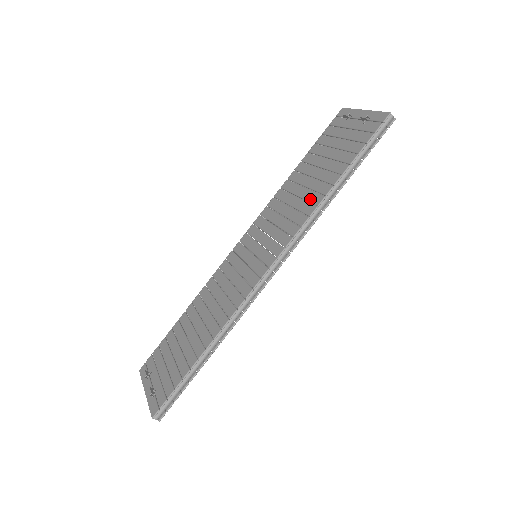
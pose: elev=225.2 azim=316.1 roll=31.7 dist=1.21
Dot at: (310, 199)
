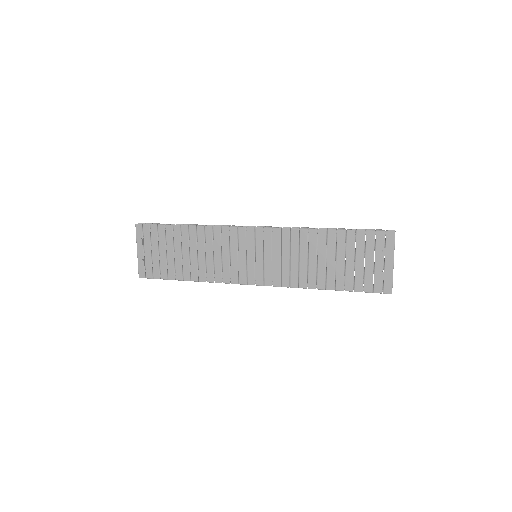
Dot at: (310, 276)
